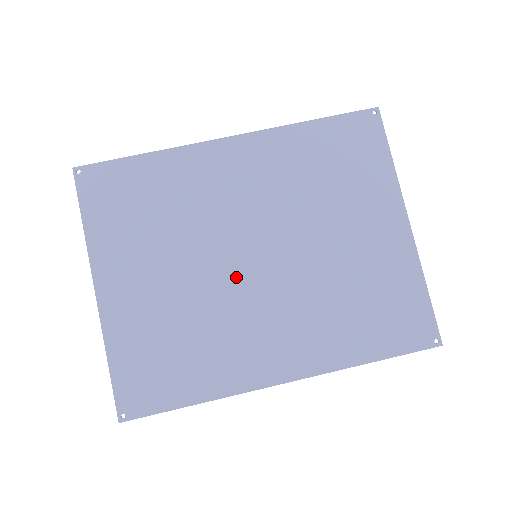
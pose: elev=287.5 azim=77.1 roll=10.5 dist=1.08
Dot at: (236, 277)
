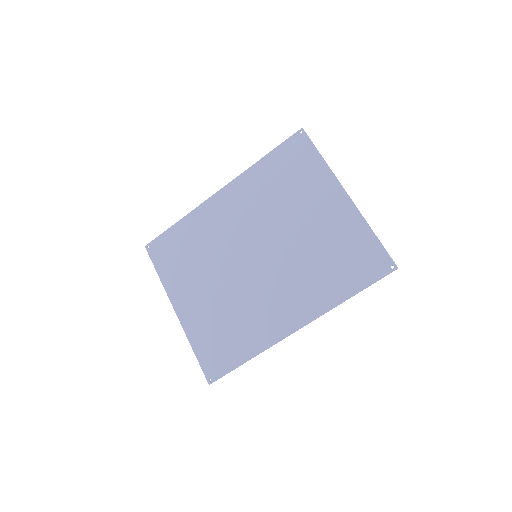
Dot at: (248, 274)
